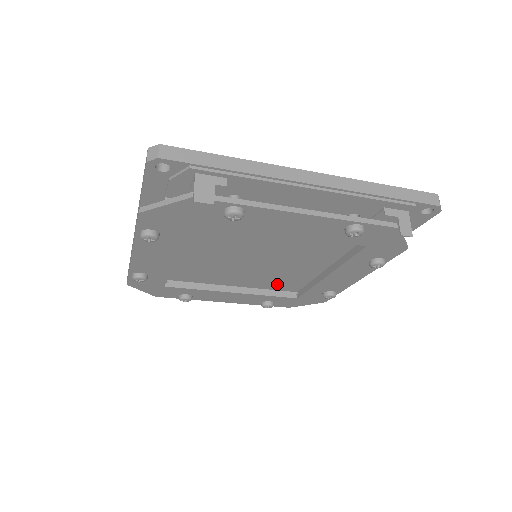
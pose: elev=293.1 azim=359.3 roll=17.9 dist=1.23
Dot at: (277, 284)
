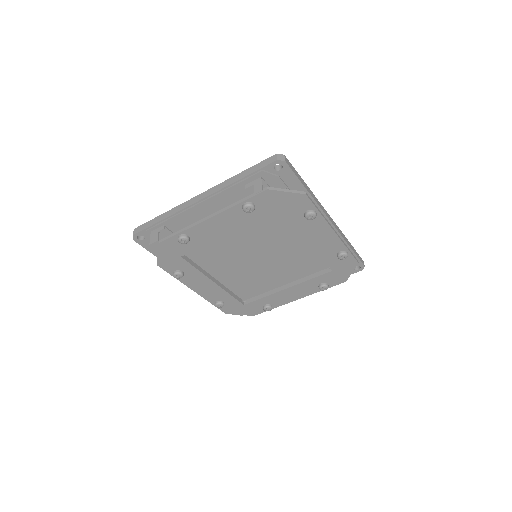
Dot at: (306, 268)
